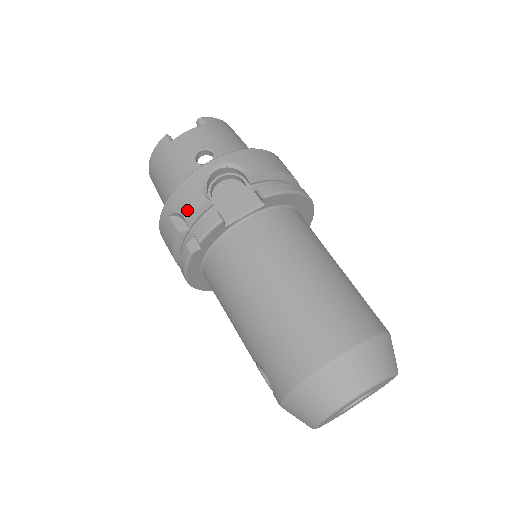
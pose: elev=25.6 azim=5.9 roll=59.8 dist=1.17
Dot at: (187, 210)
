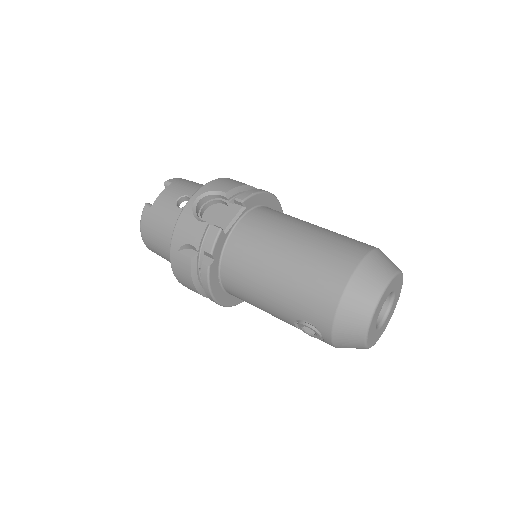
Dot at: (191, 238)
